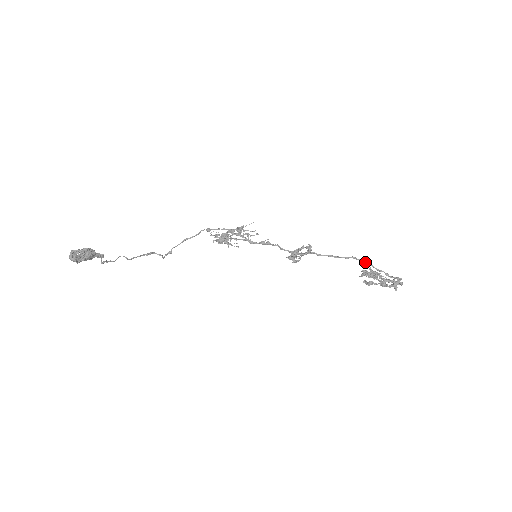
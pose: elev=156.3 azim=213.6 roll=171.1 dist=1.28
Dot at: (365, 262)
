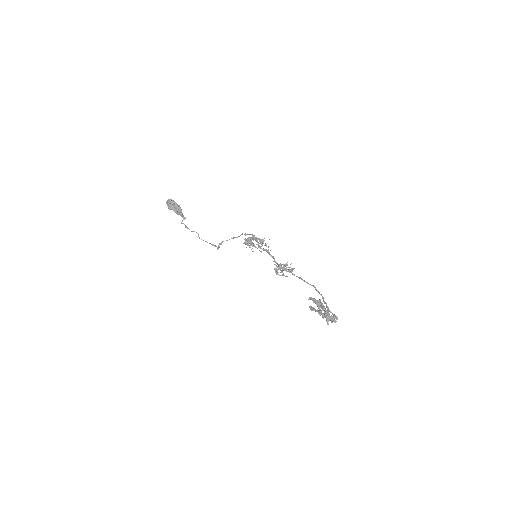
Dot at: (320, 294)
